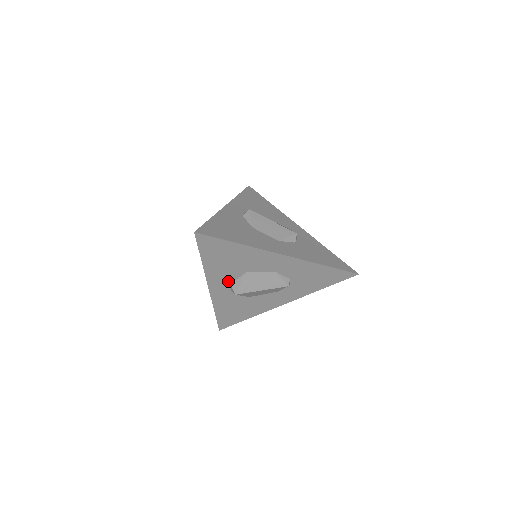
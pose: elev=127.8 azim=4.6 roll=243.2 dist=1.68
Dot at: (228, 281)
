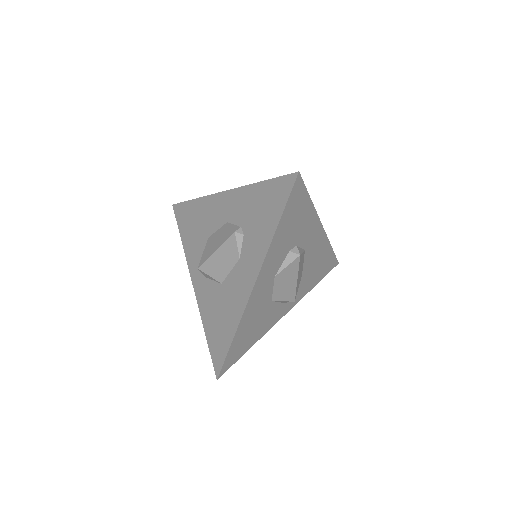
Dot at: occluded
